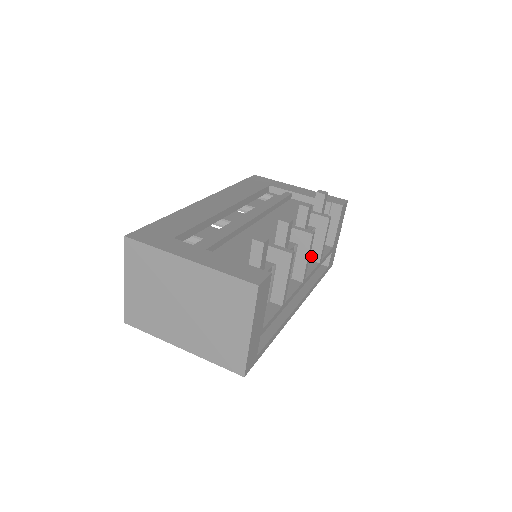
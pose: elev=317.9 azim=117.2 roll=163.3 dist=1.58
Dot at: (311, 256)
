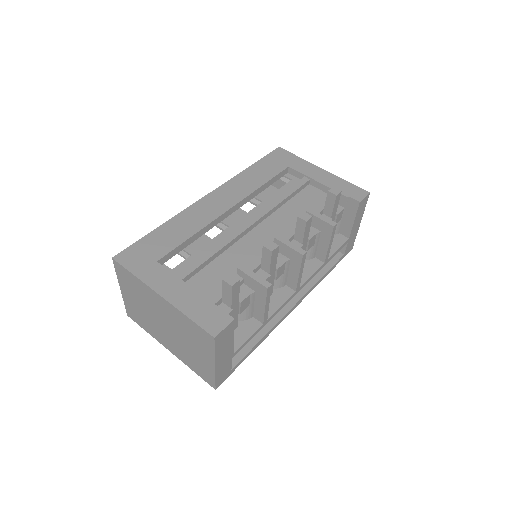
Dot at: (317, 255)
